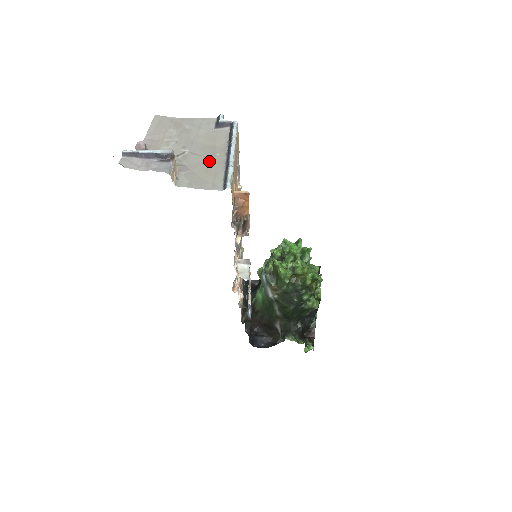
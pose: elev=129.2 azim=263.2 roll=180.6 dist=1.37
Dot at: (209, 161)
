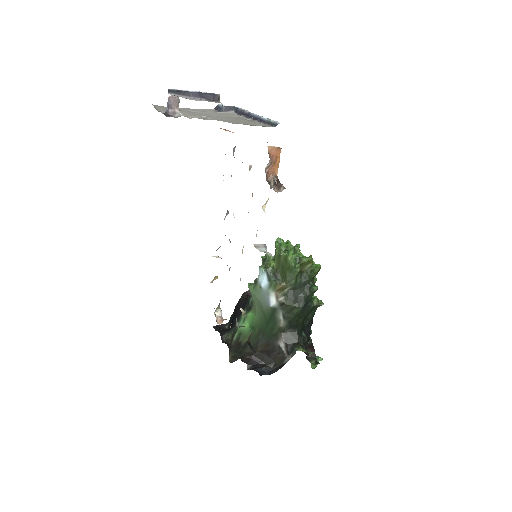
Dot at: (238, 120)
